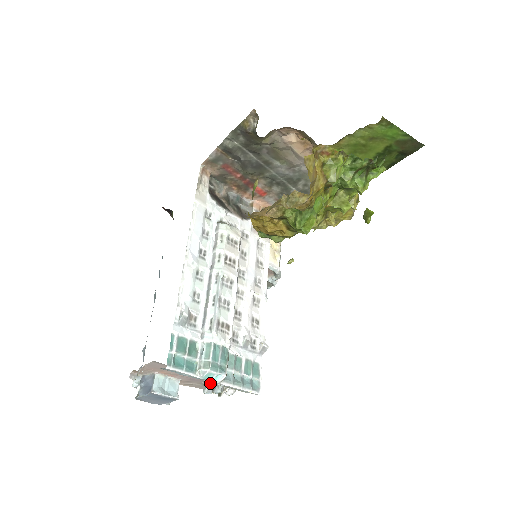
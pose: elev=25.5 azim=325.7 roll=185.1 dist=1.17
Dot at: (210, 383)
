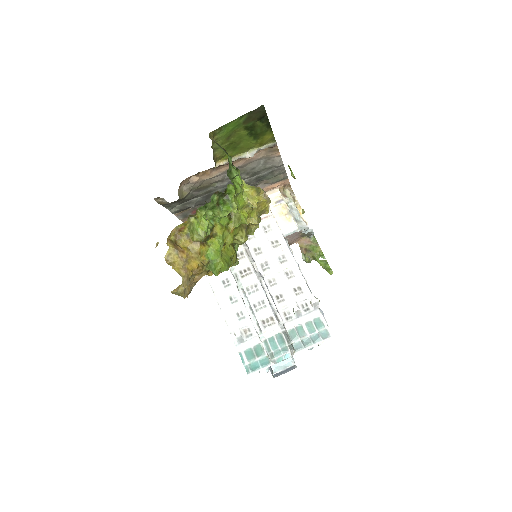
Dot at: occluded
